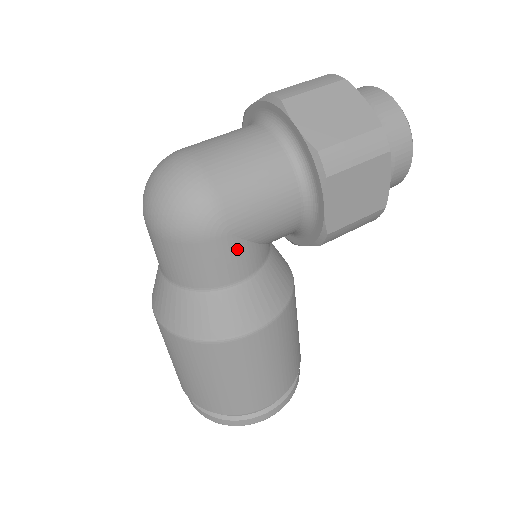
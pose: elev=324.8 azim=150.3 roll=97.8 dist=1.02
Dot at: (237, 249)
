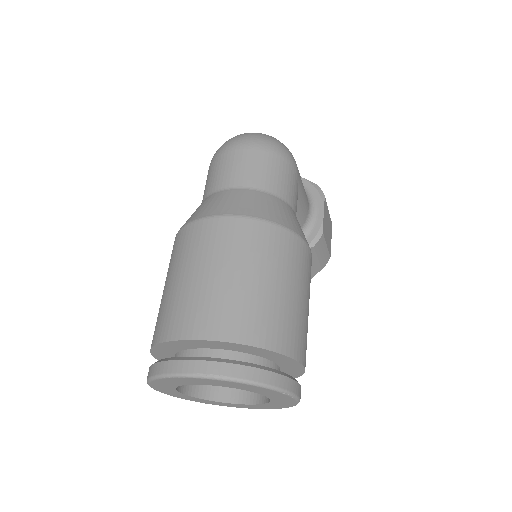
Dot at: (297, 189)
